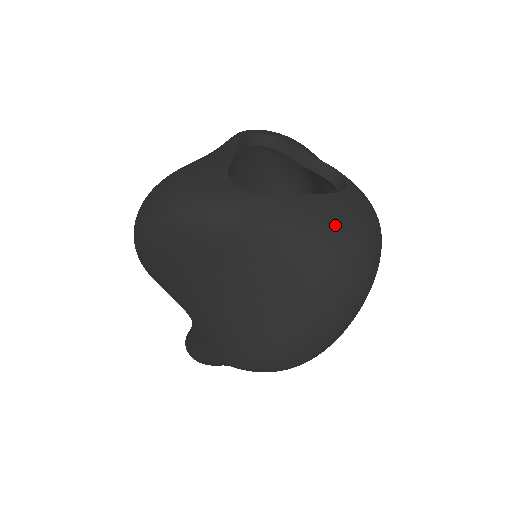
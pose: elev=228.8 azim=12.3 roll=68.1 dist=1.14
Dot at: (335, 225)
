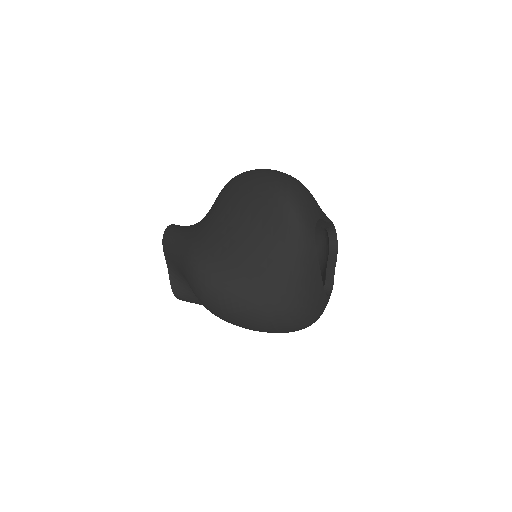
Dot at: occluded
